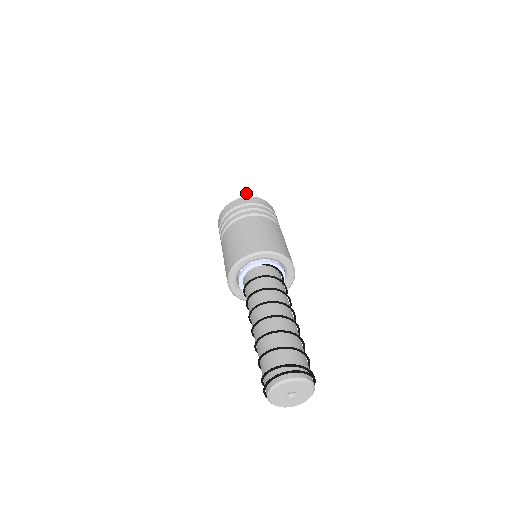
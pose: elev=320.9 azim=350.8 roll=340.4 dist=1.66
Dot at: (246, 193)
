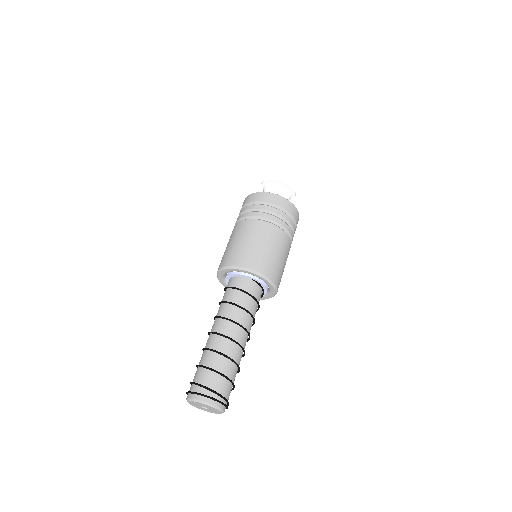
Dot at: (287, 185)
